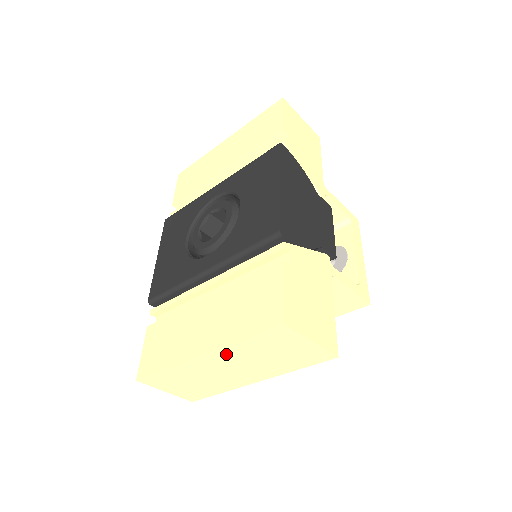
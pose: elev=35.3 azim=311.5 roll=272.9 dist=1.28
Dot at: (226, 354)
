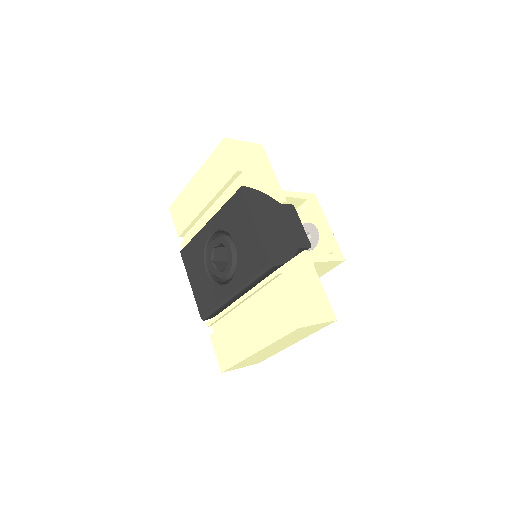
Dot at: (271, 346)
